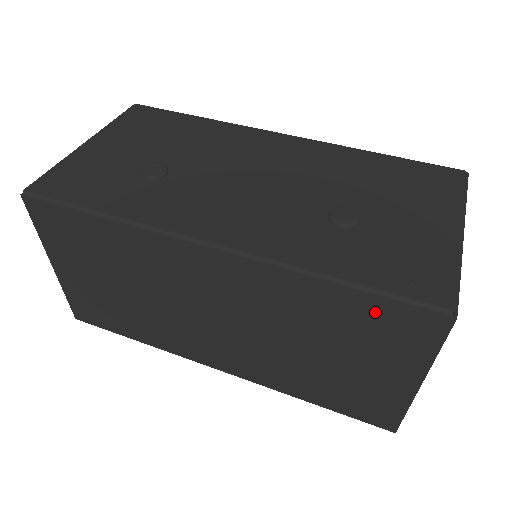
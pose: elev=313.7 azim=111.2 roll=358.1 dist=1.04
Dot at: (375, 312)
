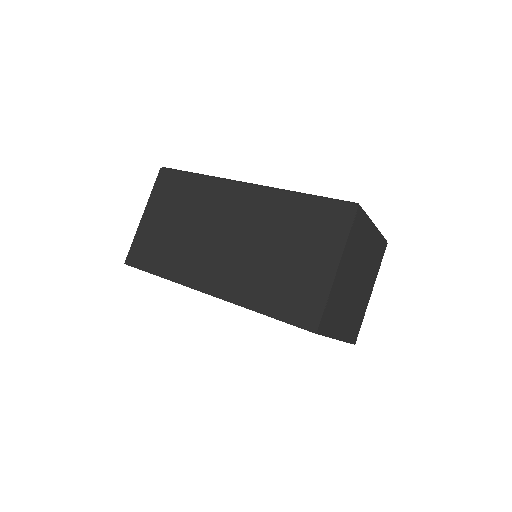
Dot at: (319, 210)
